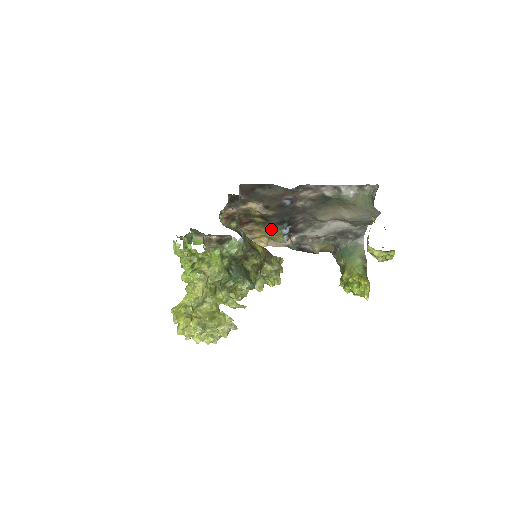
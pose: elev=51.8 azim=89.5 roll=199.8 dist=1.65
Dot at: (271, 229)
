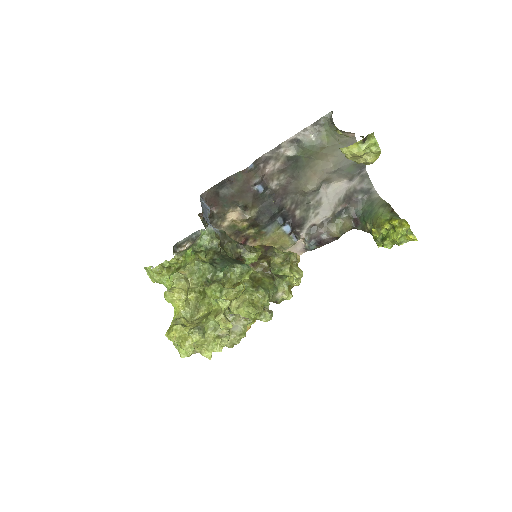
Dot at: (270, 234)
